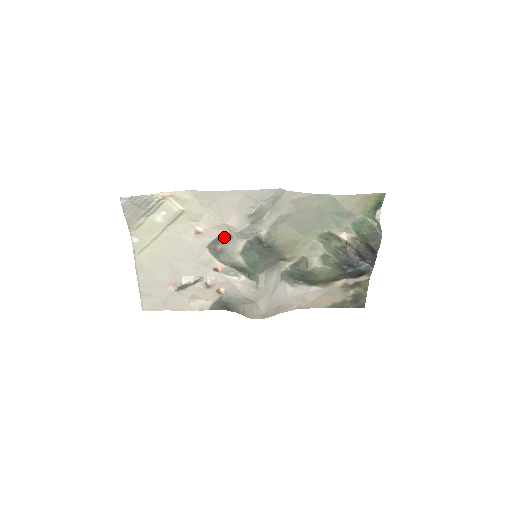
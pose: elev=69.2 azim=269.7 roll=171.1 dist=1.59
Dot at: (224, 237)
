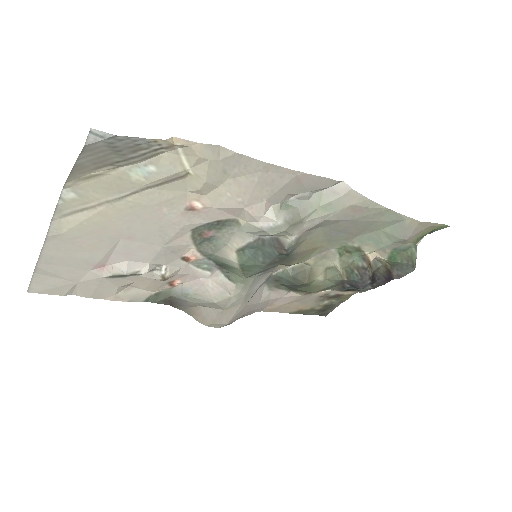
Dot at: (226, 223)
